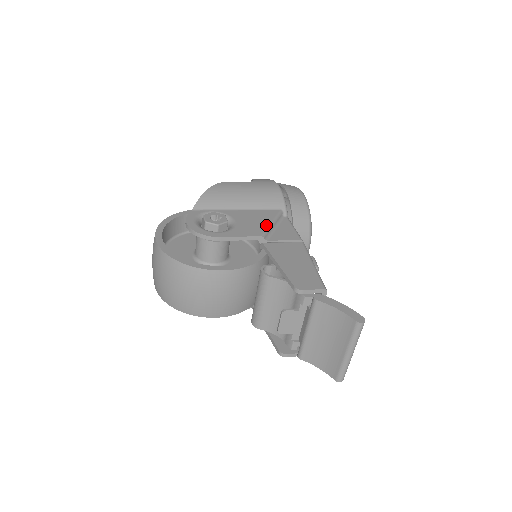
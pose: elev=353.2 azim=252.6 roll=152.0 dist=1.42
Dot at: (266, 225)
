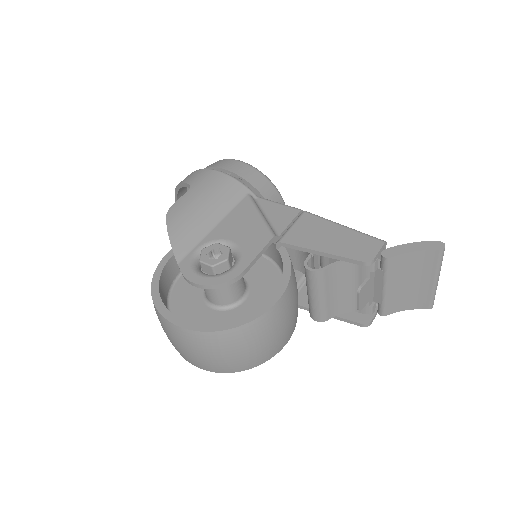
Dot at: (260, 221)
